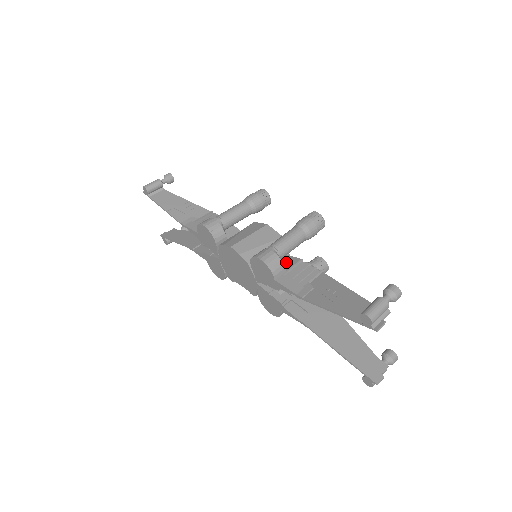
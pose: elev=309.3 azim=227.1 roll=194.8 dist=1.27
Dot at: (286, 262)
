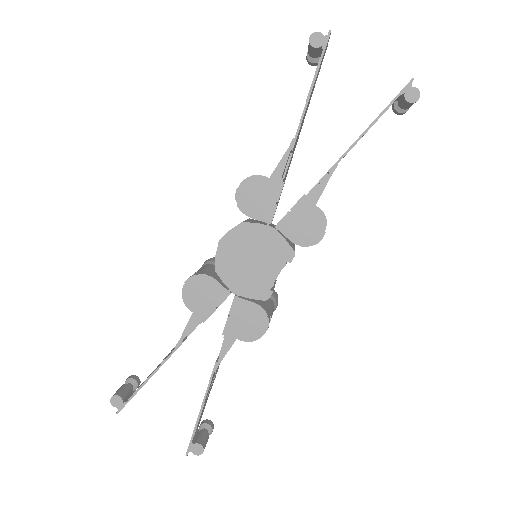
Dot at: occluded
